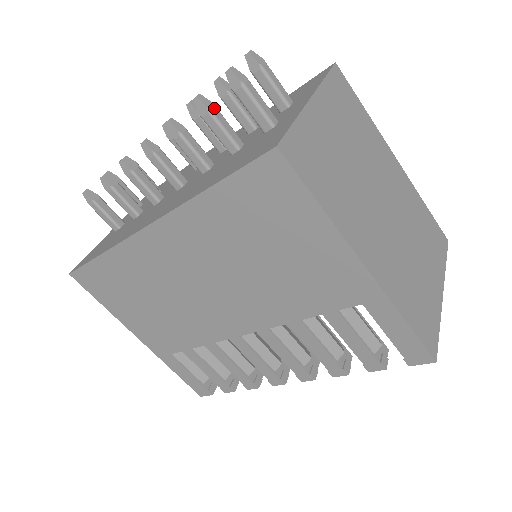
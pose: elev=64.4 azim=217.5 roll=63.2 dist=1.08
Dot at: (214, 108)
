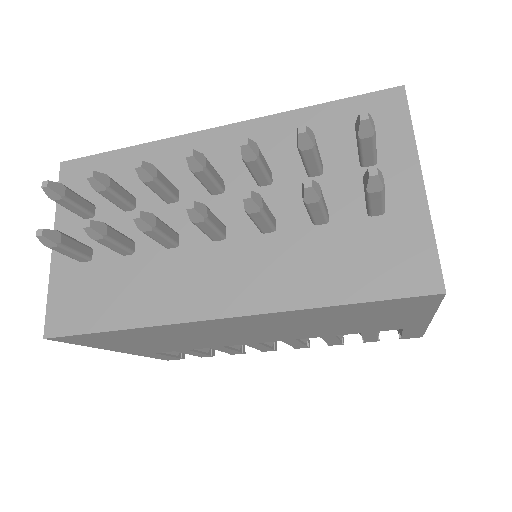
Dot at: (321, 191)
